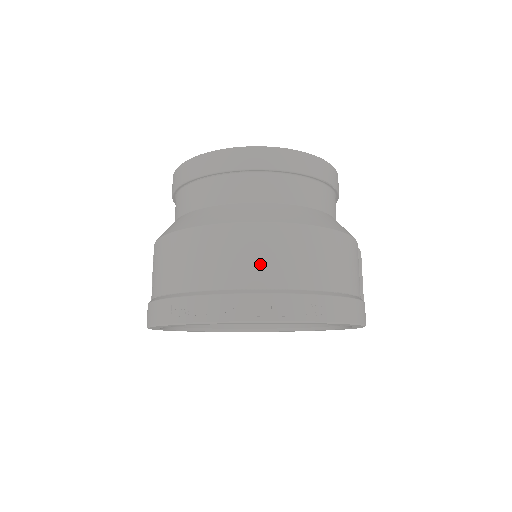
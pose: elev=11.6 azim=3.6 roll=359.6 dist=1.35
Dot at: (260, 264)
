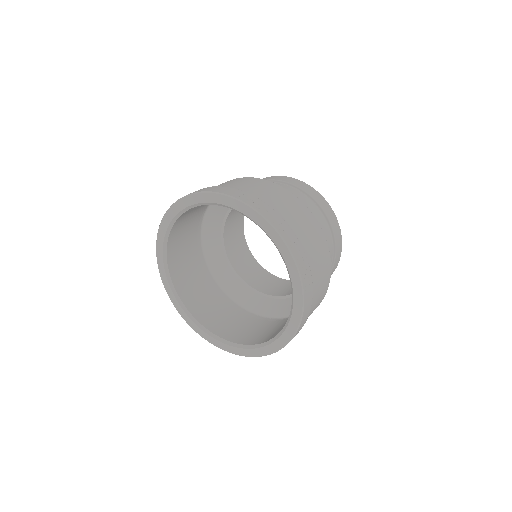
Dot at: (307, 235)
